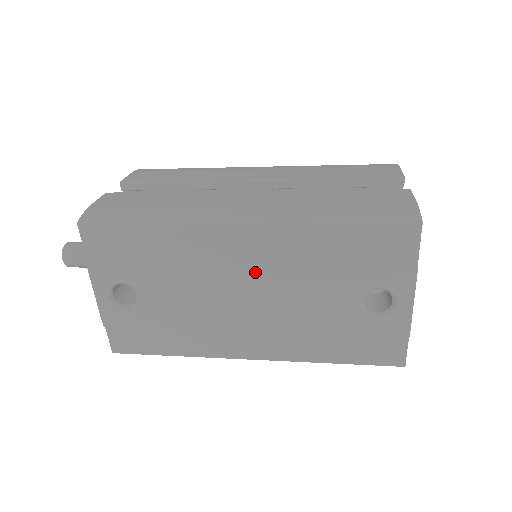
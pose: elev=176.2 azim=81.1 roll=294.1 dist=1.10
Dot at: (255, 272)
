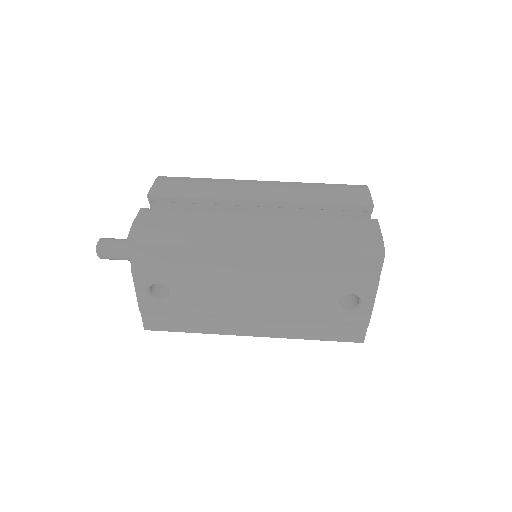
Dot at: (263, 281)
